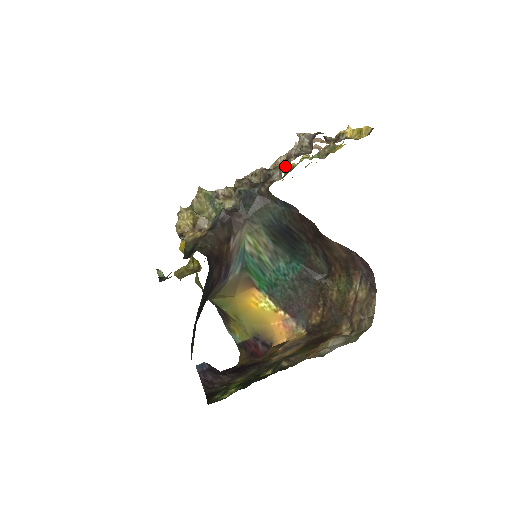
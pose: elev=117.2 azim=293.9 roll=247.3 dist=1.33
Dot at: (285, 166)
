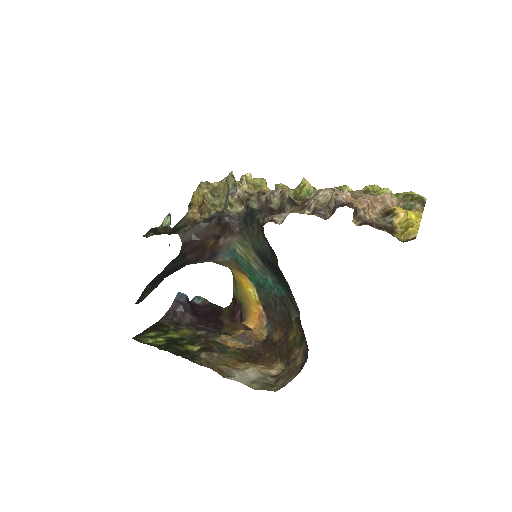
Dot at: occluded
